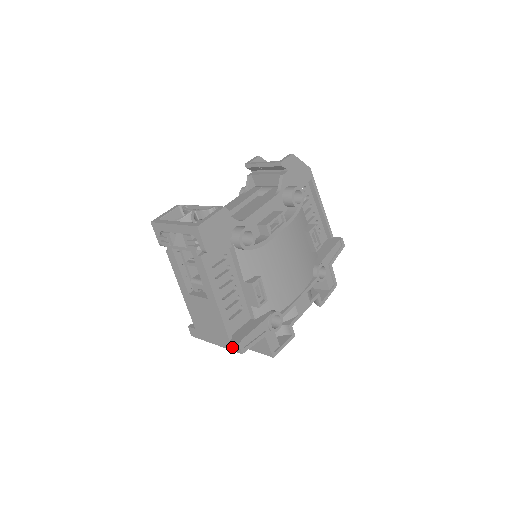
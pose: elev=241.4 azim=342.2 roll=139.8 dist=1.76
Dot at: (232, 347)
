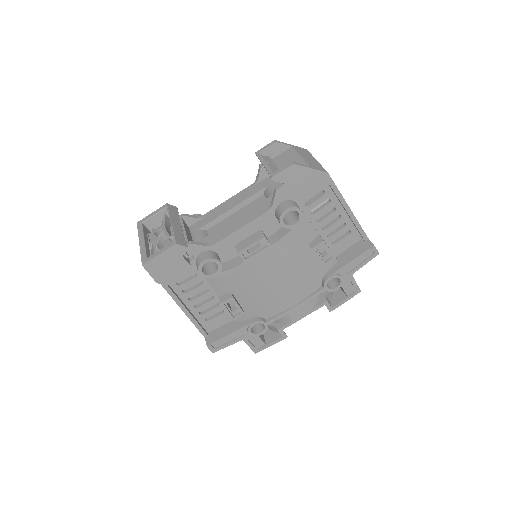
Dot at: occluded
